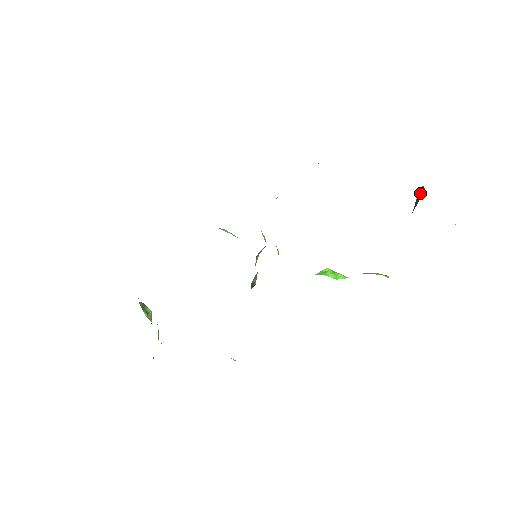
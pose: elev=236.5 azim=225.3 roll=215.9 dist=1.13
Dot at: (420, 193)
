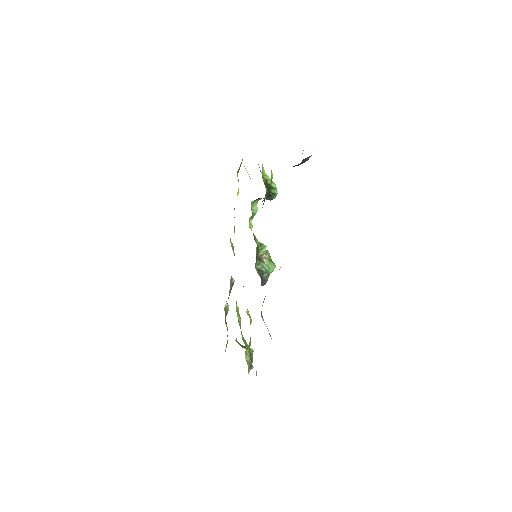
Dot at: occluded
